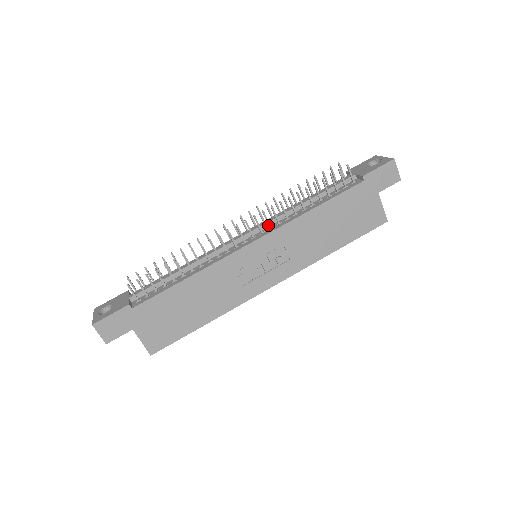
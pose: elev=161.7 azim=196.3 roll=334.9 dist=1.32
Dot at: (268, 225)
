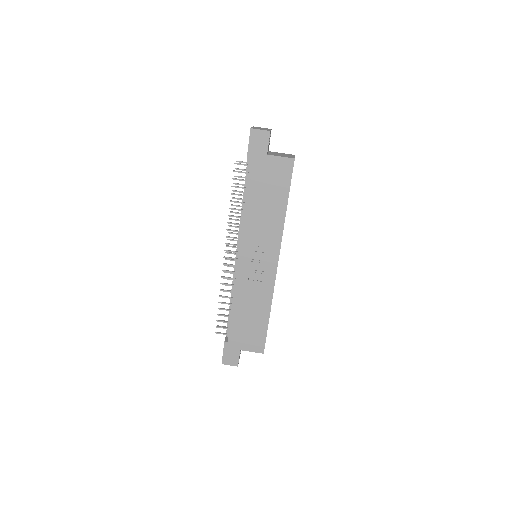
Dot at: (238, 239)
